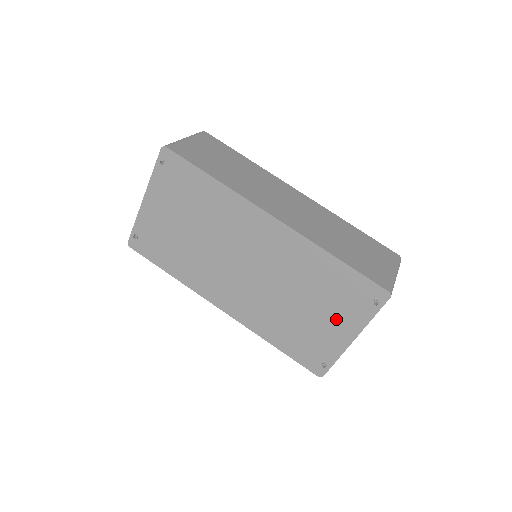
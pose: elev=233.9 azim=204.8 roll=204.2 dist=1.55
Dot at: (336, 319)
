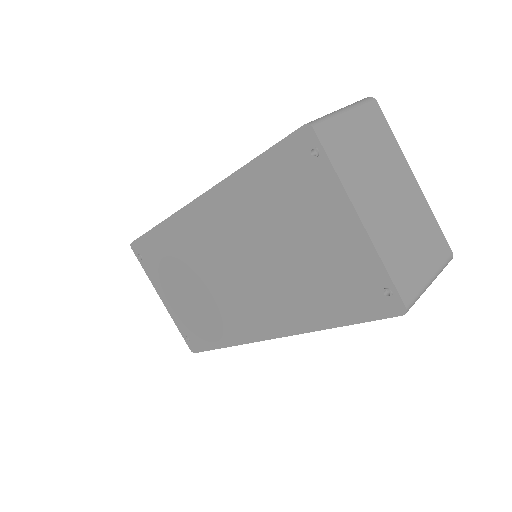
Dot at: (321, 221)
